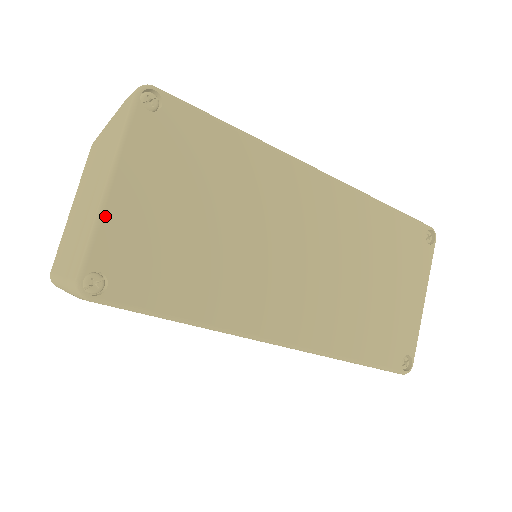
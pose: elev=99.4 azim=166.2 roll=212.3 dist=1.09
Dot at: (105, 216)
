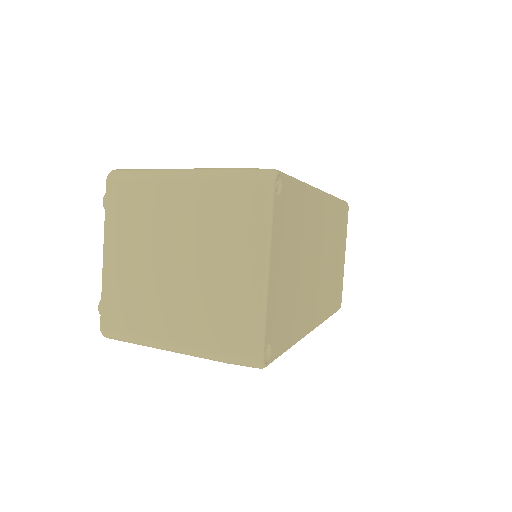
Dot at: (268, 299)
